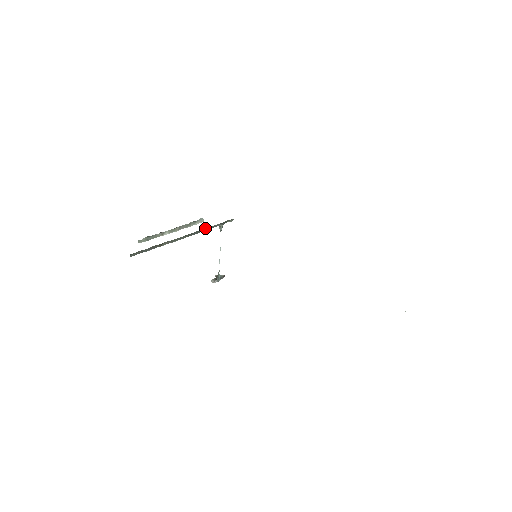
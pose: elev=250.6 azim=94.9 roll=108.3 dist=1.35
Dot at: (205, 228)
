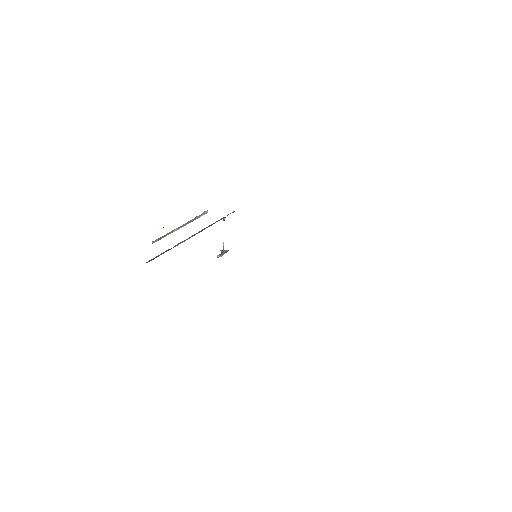
Dot at: (210, 225)
